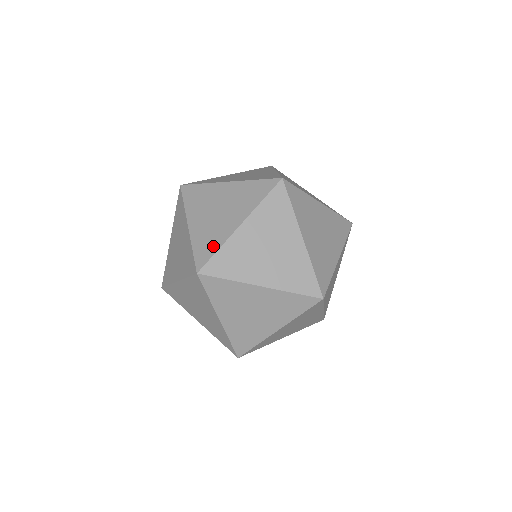
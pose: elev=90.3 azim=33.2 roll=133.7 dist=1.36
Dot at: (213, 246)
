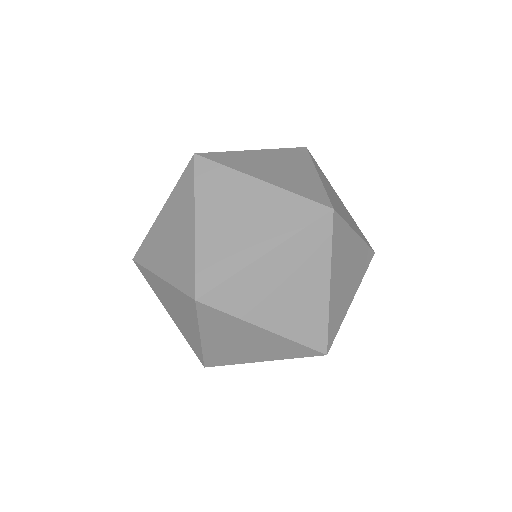
Dot at: (147, 259)
